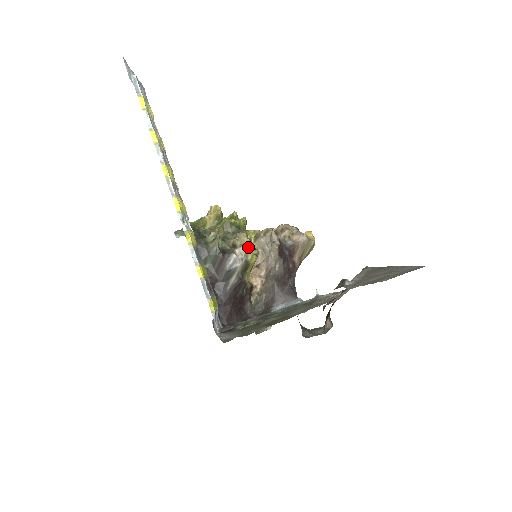
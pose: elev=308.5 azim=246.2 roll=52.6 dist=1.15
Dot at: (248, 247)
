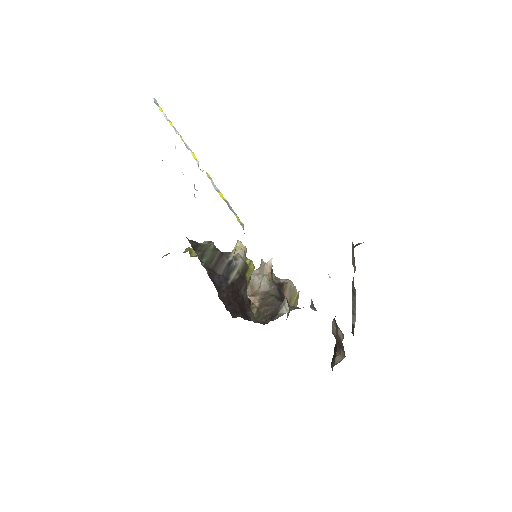
Dot at: (245, 252)
